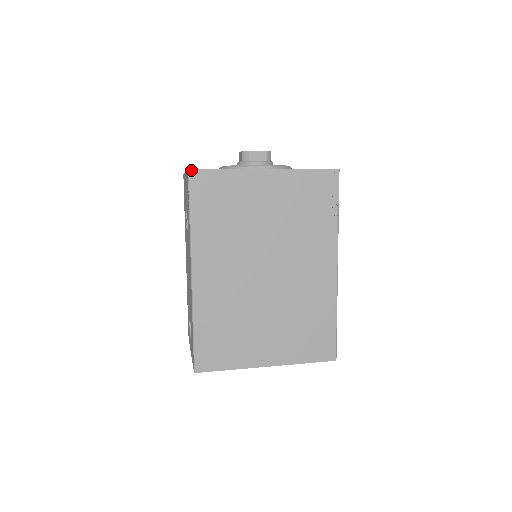
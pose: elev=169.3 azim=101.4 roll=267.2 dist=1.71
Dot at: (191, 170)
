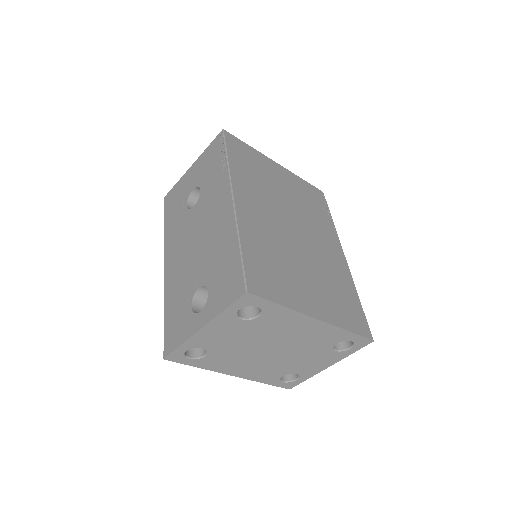
Dot at: (225, 131)
